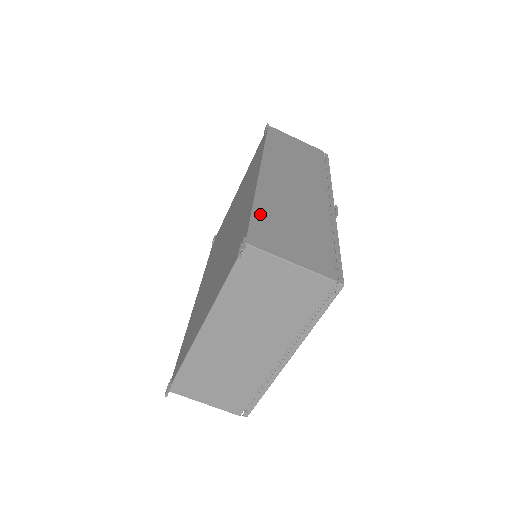
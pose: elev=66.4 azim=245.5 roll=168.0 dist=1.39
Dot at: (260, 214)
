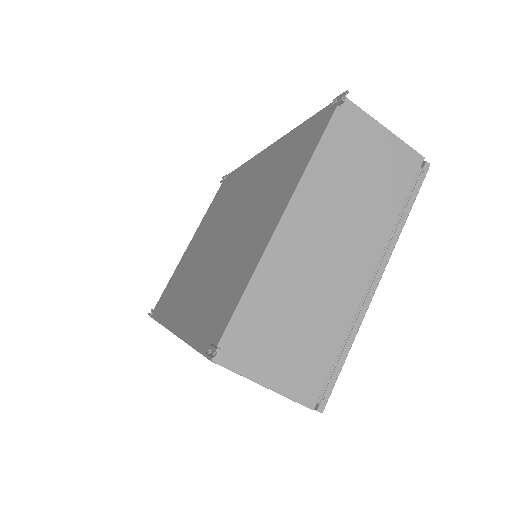
Dot at: occluded
